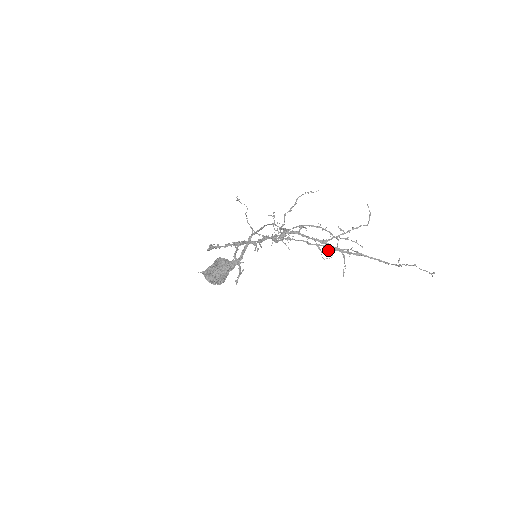
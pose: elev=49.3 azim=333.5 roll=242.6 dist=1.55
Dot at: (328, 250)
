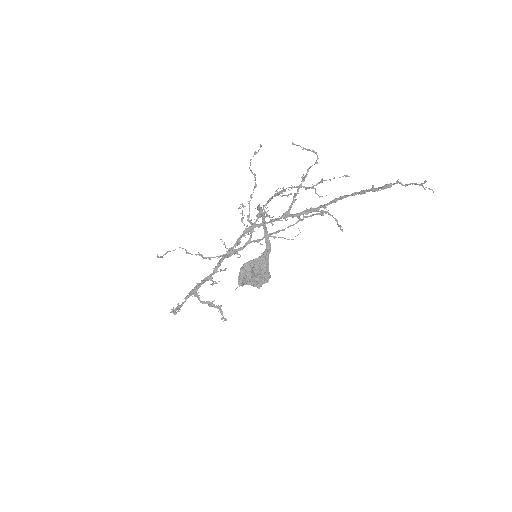
Dot at: (299, 219)
